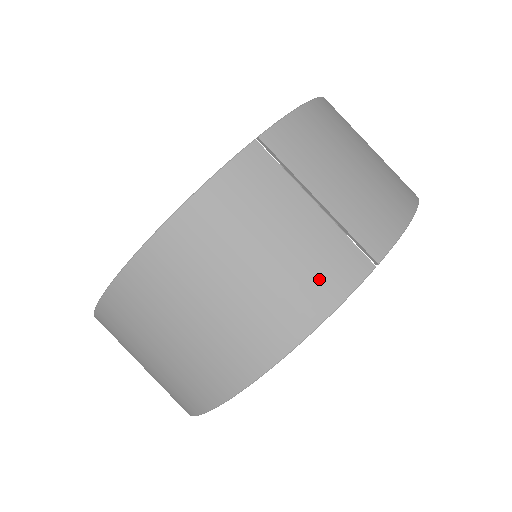
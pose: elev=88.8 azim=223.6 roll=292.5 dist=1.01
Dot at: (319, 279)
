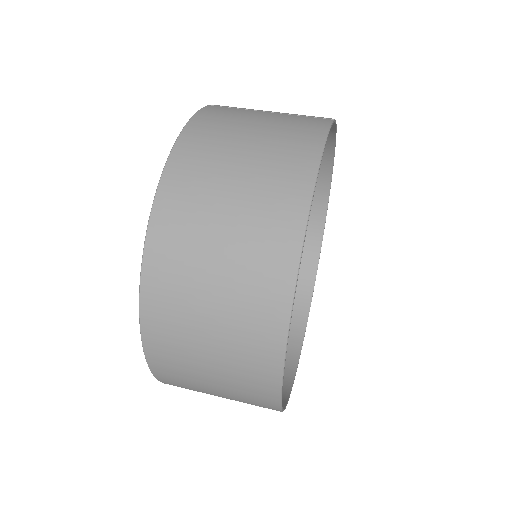
Dot at: (303, 127)
